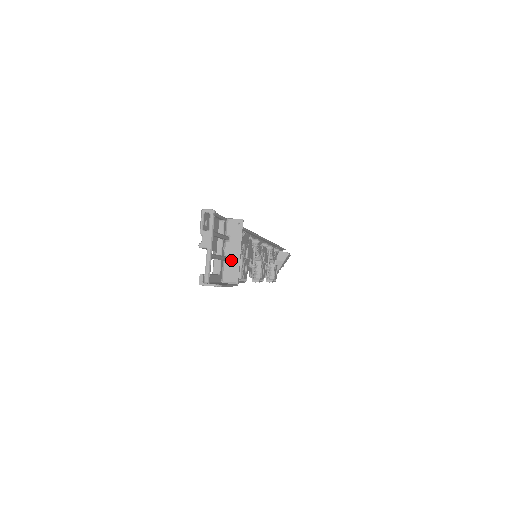
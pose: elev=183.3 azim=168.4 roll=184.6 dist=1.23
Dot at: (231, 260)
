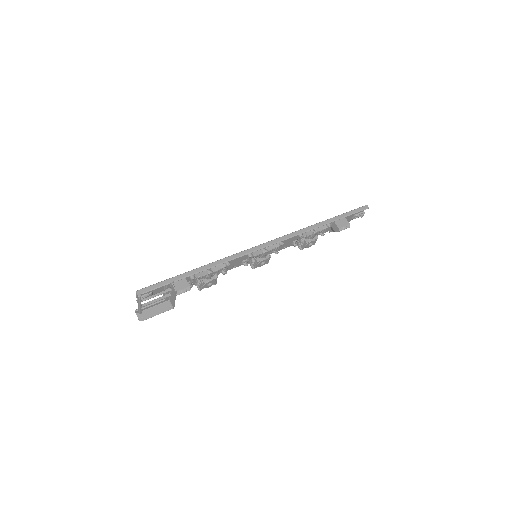
Dot at: (172, 298)
